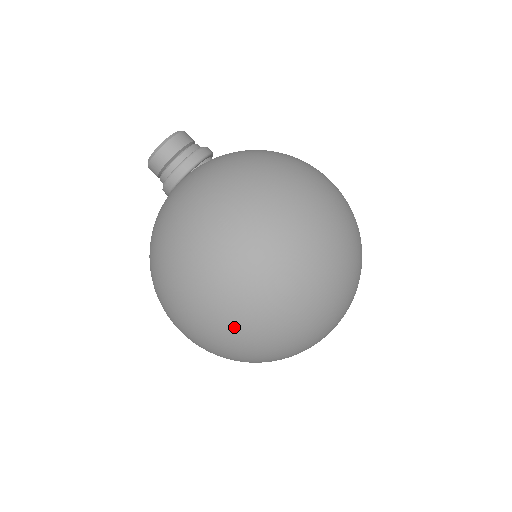
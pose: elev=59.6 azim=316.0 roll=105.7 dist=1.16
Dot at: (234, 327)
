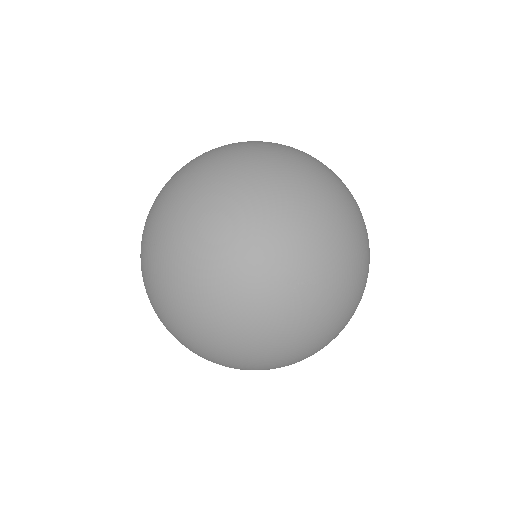
Dot at: (144, 260)
